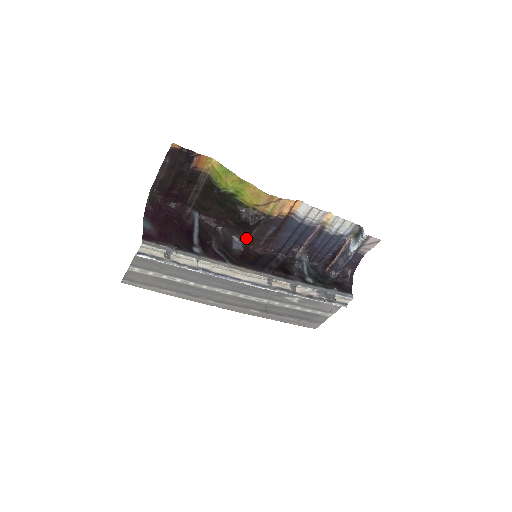
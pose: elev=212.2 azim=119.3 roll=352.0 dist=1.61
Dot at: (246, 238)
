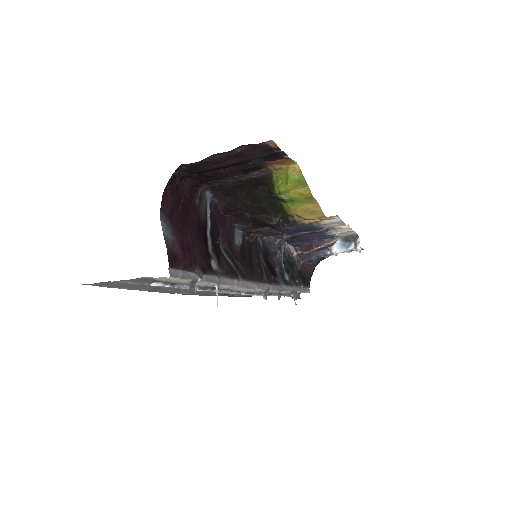
Dot at: (250, 229)
